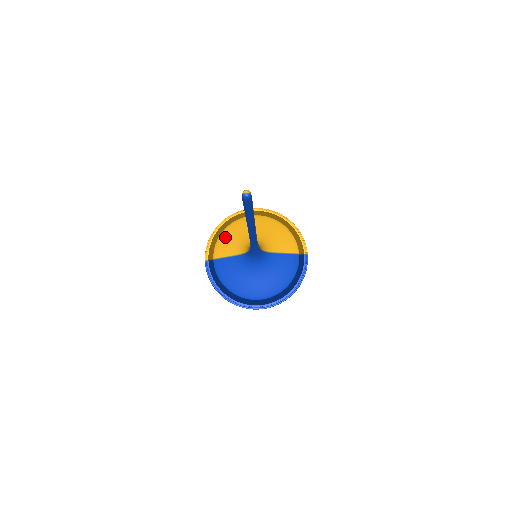
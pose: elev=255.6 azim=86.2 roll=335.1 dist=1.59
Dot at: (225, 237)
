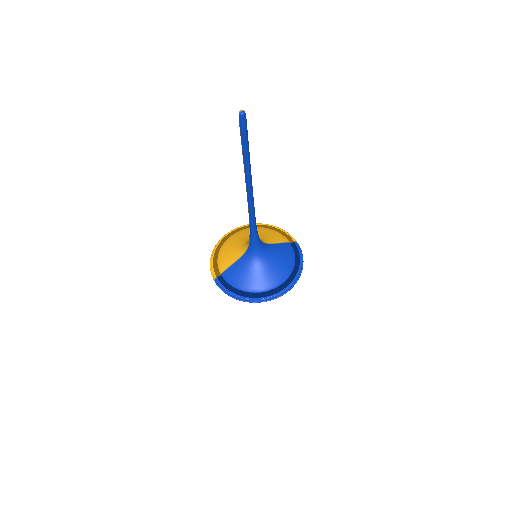
Dot at: (223, 253)
